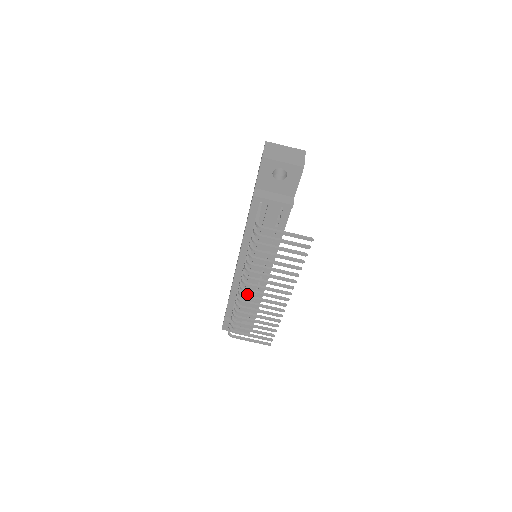
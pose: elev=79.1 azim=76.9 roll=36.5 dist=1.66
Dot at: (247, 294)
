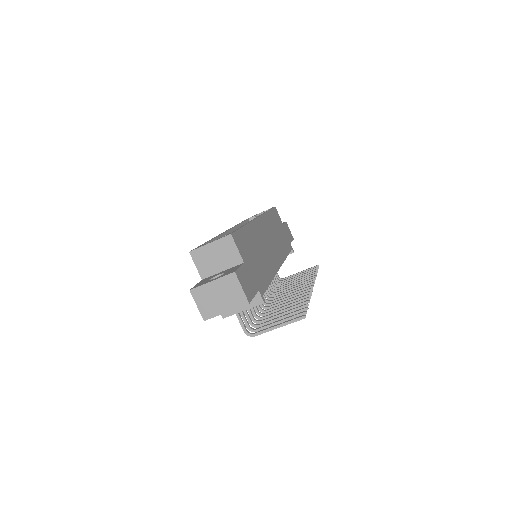
Dot at: occluded
